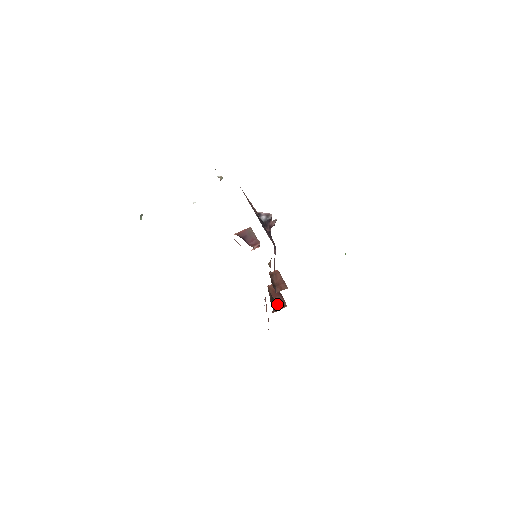
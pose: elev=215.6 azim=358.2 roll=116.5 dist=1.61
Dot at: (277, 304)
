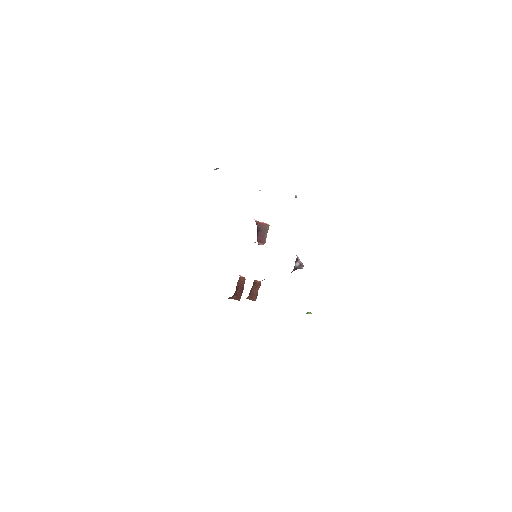
Dot at: (235, 296)
